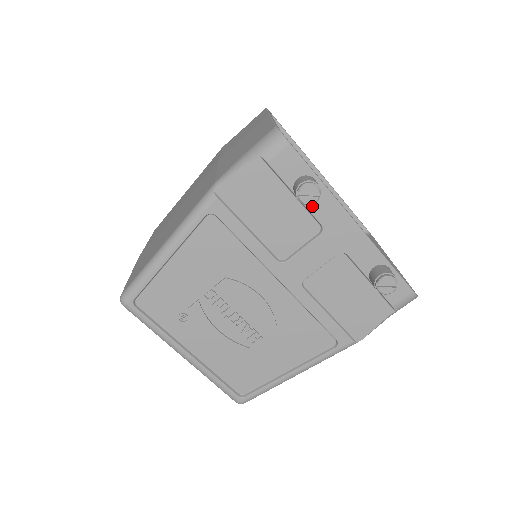
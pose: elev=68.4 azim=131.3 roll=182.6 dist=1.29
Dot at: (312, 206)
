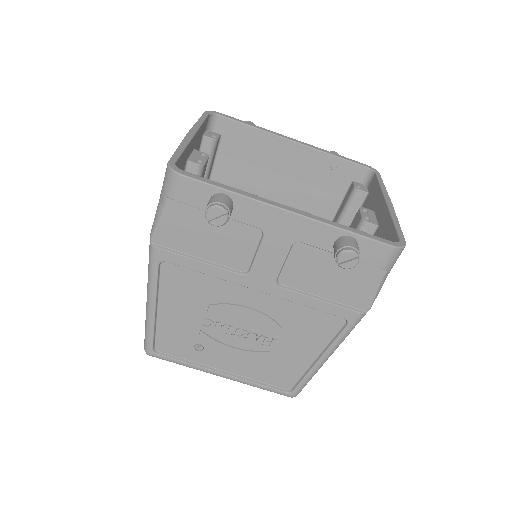
Dot at: (239, 216)
